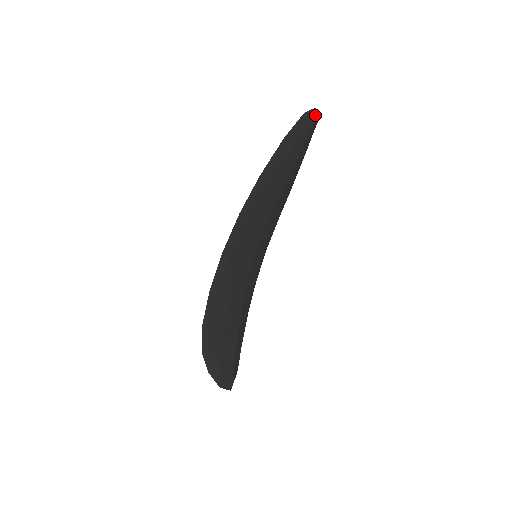
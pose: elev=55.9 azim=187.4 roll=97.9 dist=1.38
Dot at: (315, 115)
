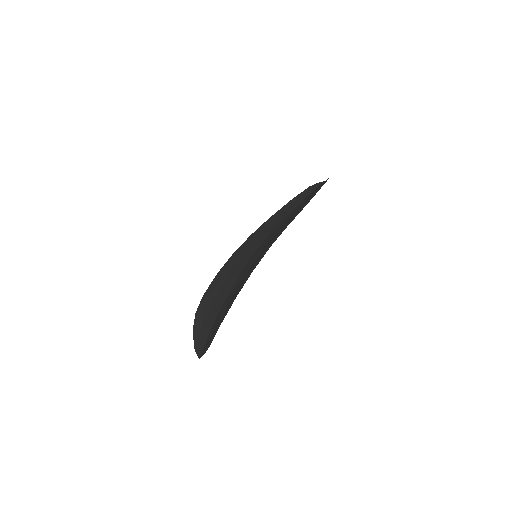
Dot at: occluded
